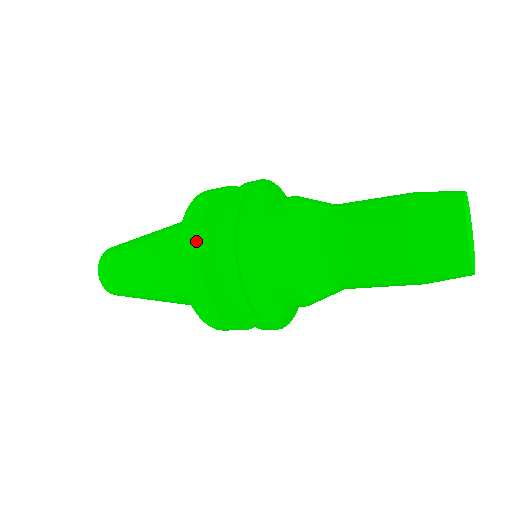
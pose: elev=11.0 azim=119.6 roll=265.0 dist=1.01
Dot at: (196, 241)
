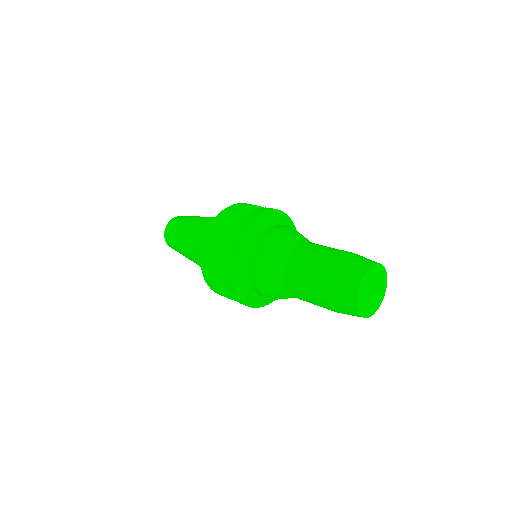
Dot at: (212, 280)
